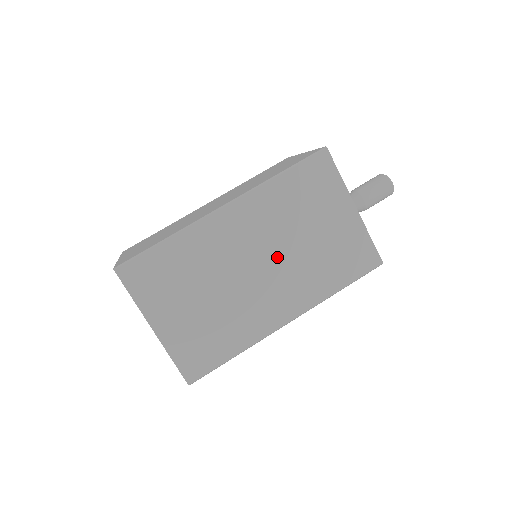
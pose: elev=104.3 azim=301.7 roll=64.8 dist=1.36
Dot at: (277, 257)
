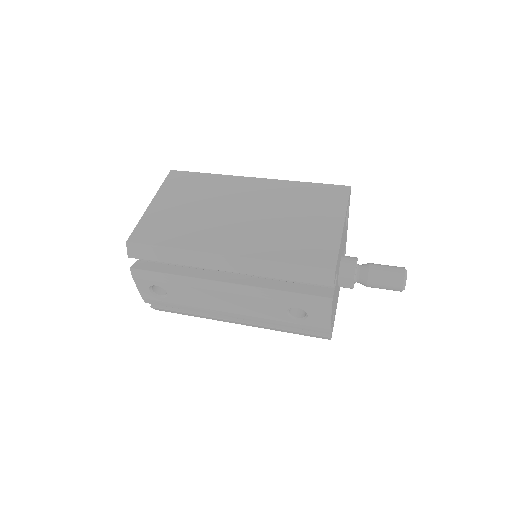
Dot at: (259, 216)
